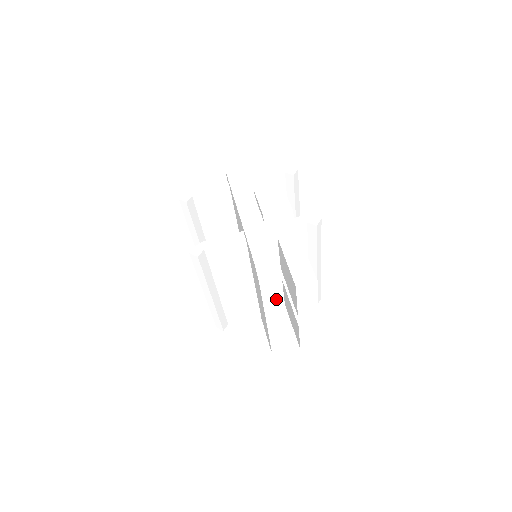
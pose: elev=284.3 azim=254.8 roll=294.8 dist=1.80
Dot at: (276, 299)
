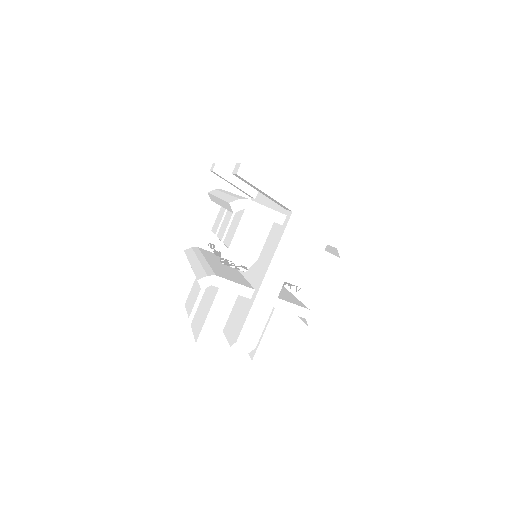
Dot at: occluded
